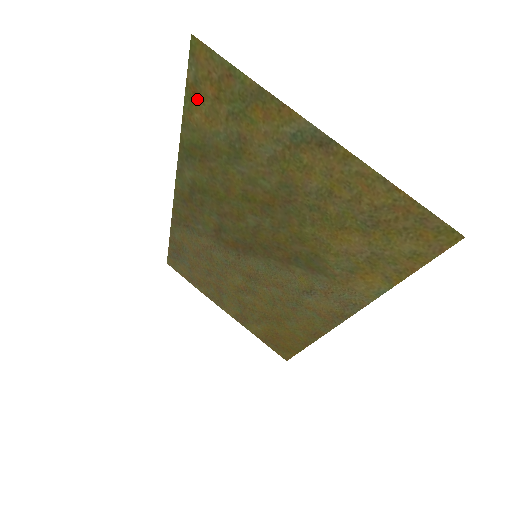
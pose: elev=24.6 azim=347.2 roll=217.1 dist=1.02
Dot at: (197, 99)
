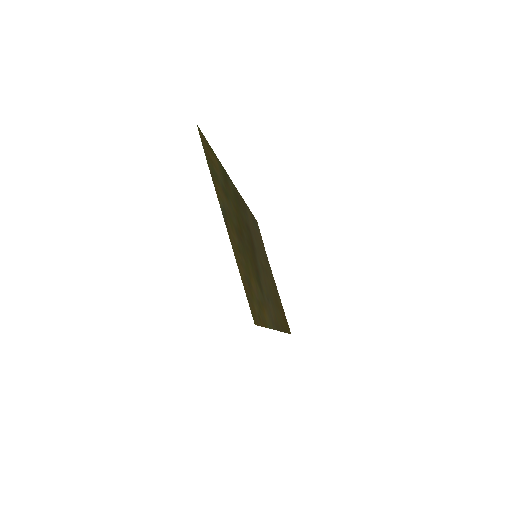
Dot at: (212, 153)
